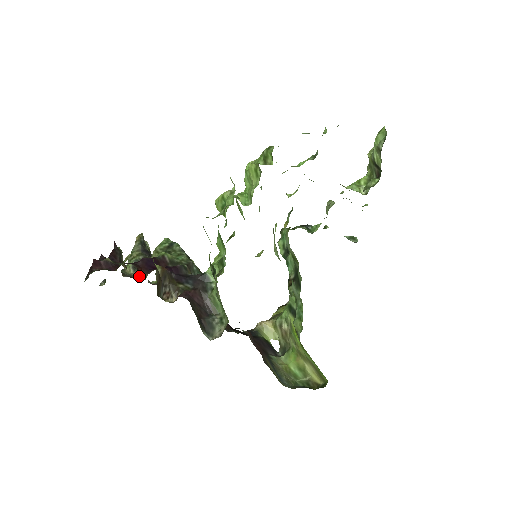
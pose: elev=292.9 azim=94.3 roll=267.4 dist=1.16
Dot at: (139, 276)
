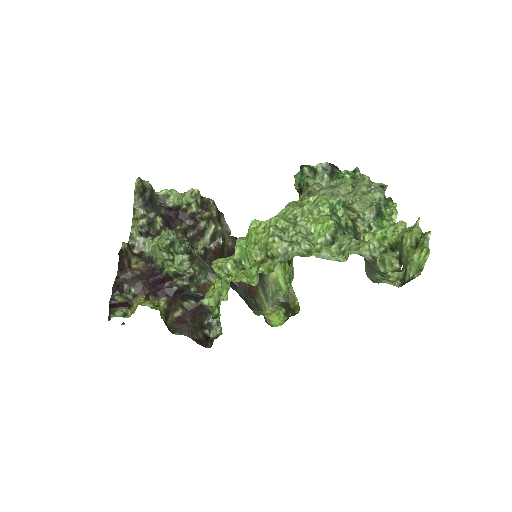
Dot at: (147, 248)
